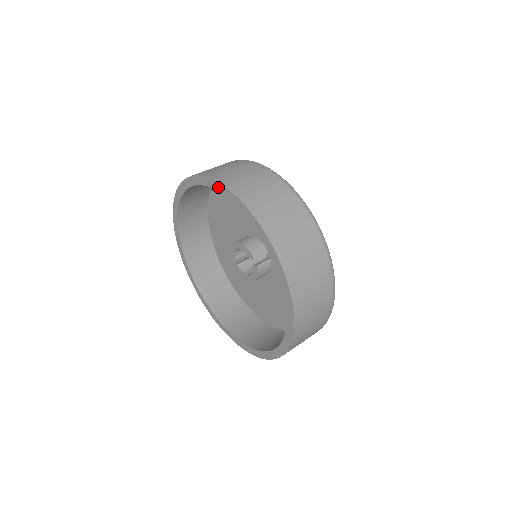
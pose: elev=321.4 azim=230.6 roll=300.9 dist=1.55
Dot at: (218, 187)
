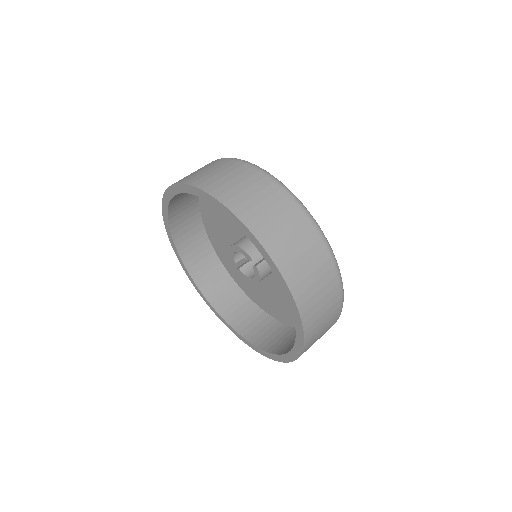
Dot at: (195, 191)
